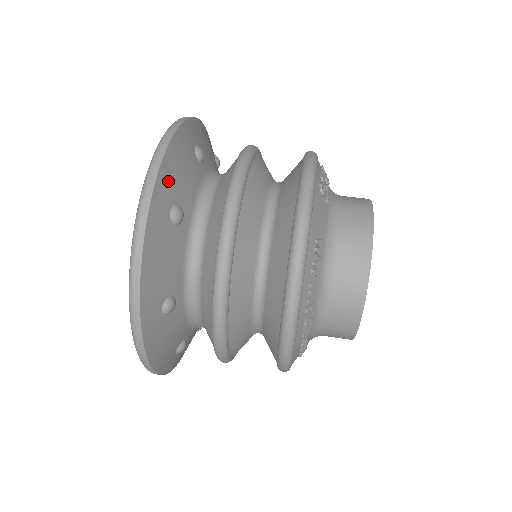
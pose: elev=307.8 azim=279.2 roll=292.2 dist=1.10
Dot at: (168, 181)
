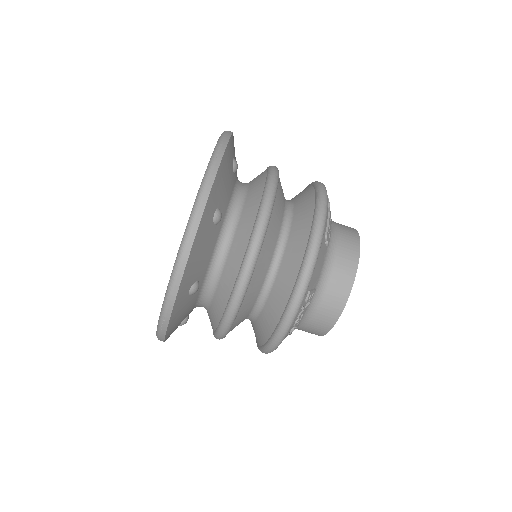
Dot at: (173, 330)
